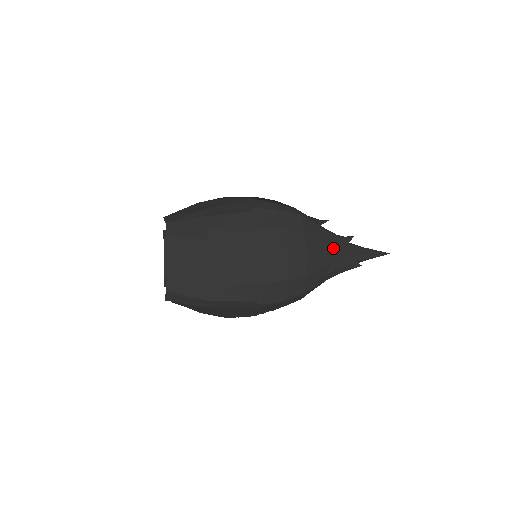
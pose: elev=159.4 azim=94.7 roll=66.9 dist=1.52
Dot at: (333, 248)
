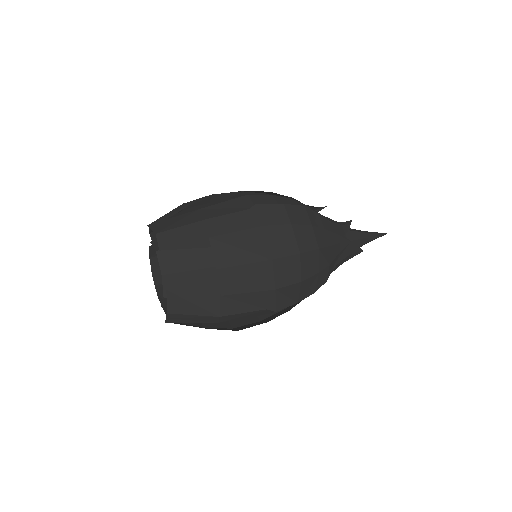
Dot at: (339, 238)
